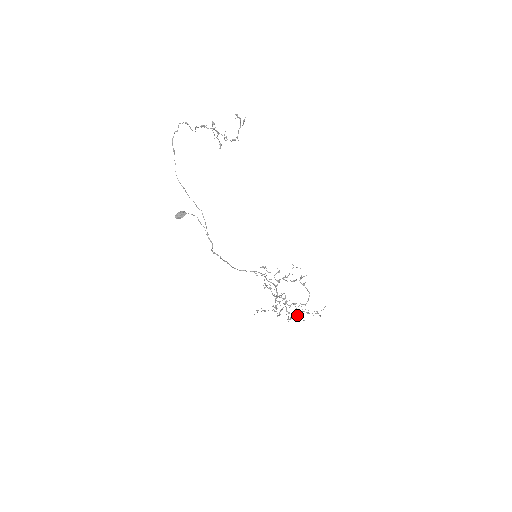
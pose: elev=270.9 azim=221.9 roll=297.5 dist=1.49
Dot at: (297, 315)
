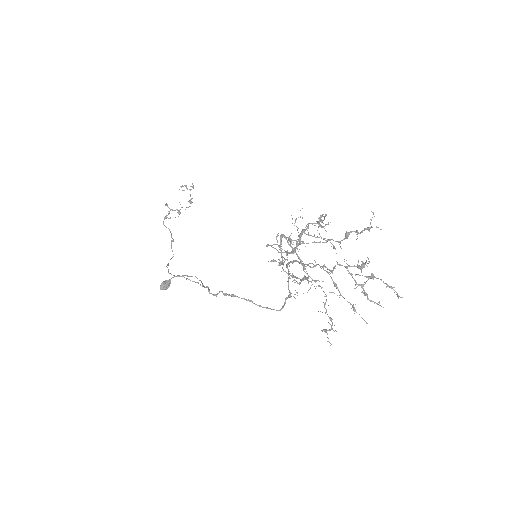
Dot at: (355, 266)
